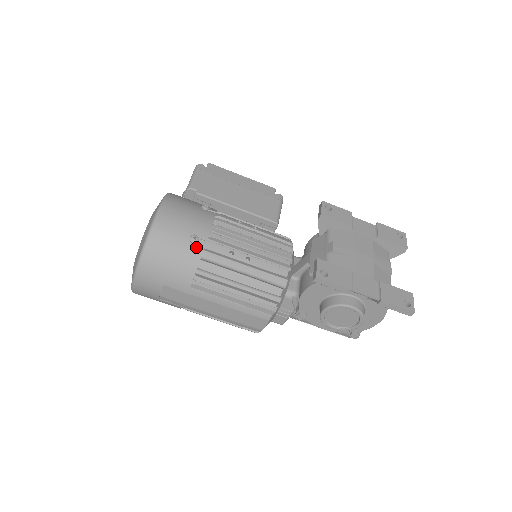
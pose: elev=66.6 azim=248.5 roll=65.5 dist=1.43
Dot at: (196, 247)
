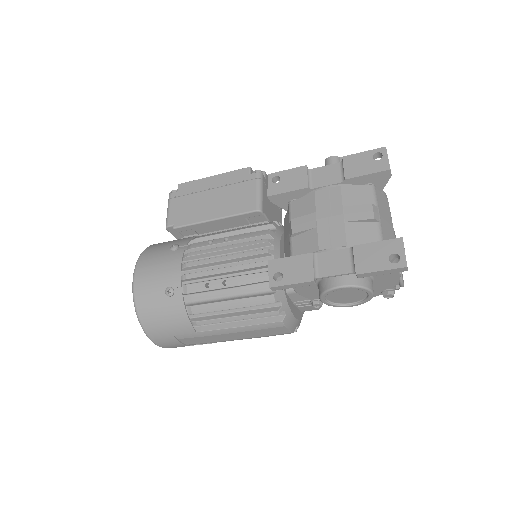
Dot at: (175, 298)
